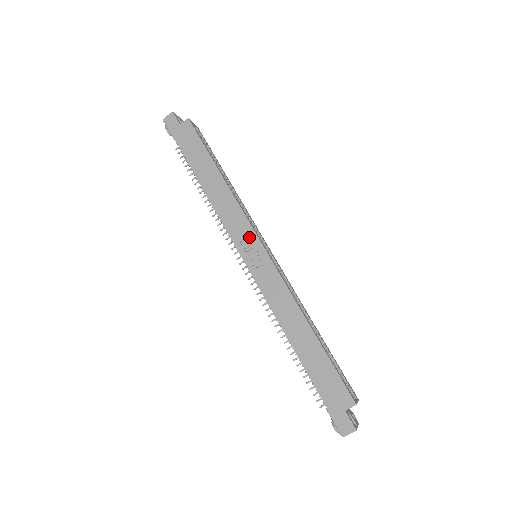
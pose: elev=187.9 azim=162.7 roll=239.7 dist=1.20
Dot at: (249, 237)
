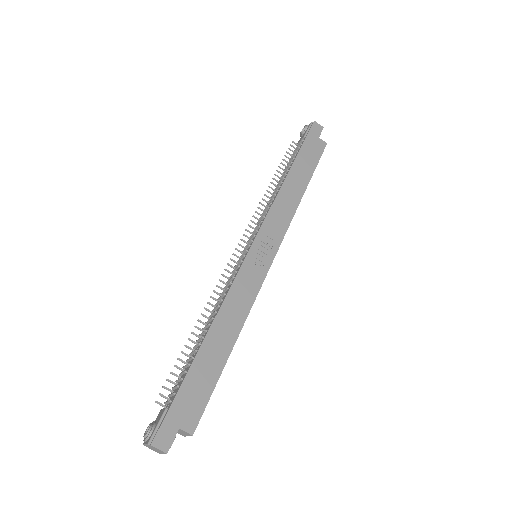
Dot at: (273, 241)
